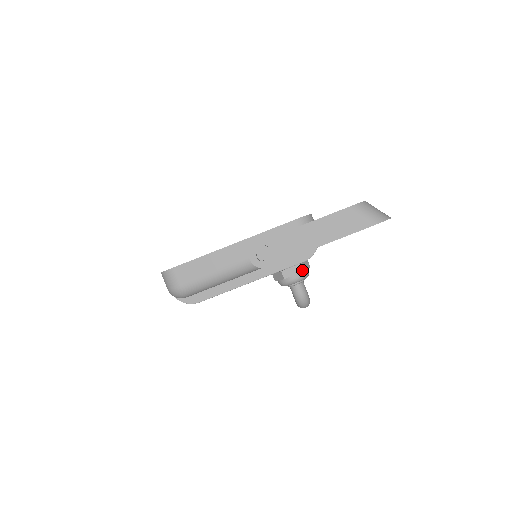
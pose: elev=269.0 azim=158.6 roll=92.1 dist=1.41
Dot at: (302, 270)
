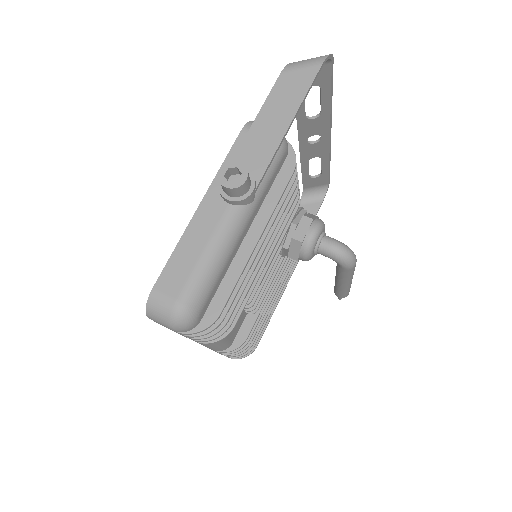
Dot at: (311, 218)
